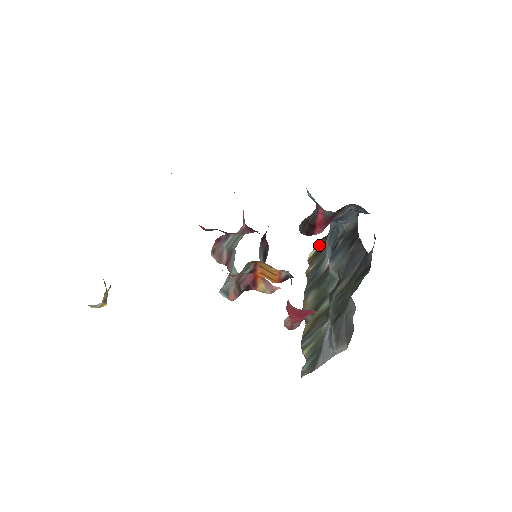
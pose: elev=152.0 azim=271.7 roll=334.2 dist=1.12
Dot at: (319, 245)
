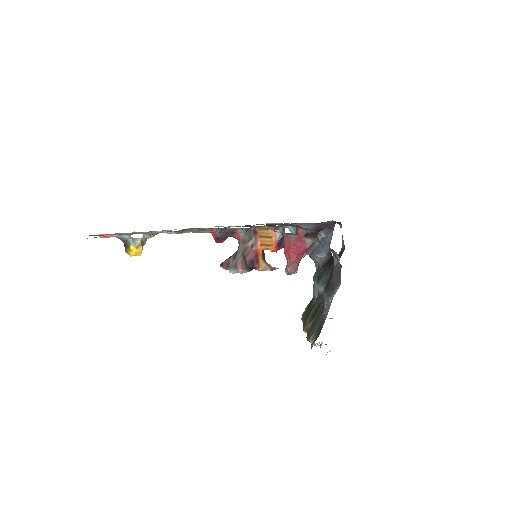
Dot at: (309, 303)
